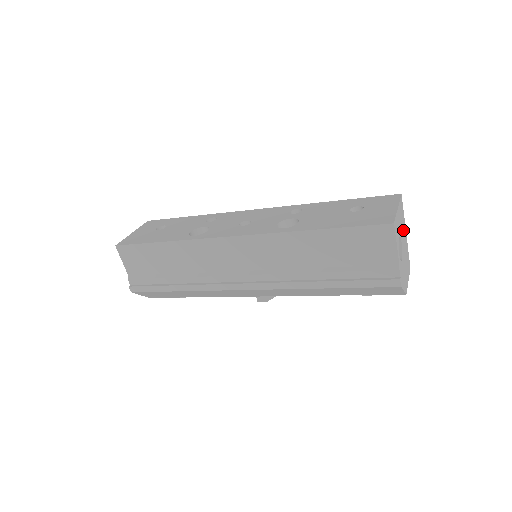
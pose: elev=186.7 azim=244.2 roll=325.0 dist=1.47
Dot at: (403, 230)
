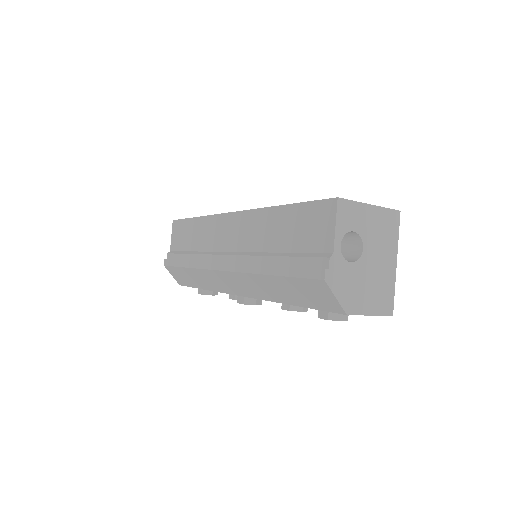
Dot at: (383, 247)
